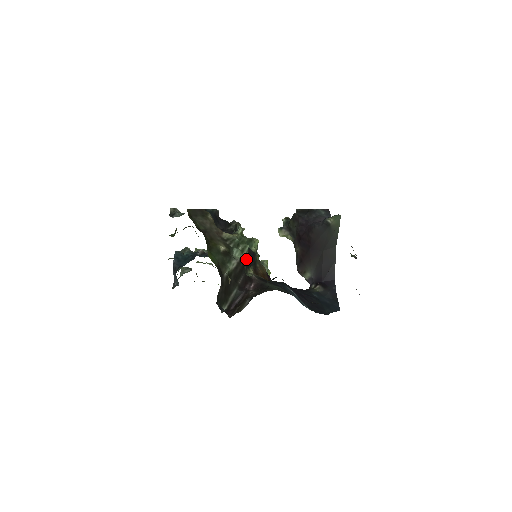
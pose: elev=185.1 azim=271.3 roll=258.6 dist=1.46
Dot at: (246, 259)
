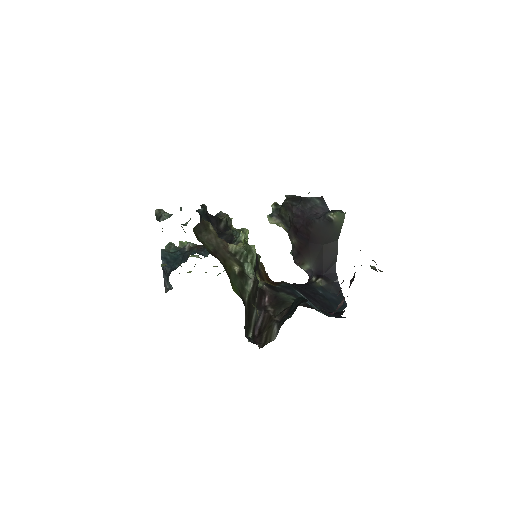
Dot at: occluded
